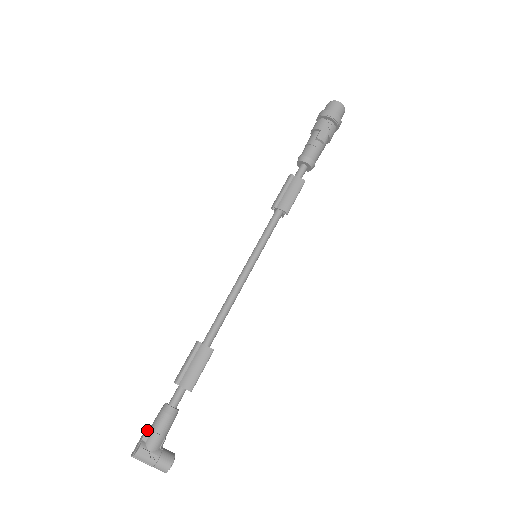
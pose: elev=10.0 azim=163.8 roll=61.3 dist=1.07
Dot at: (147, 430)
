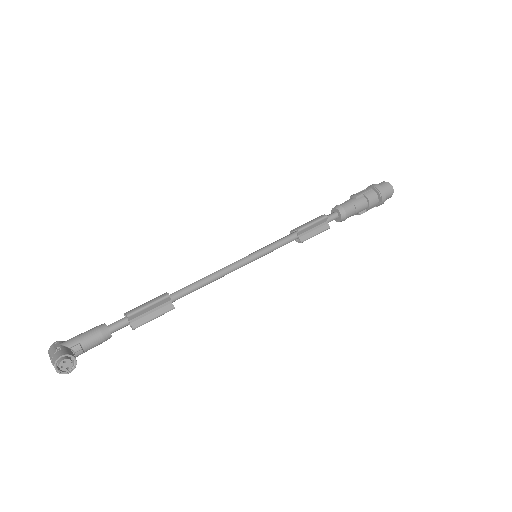
Dot at: occluded
